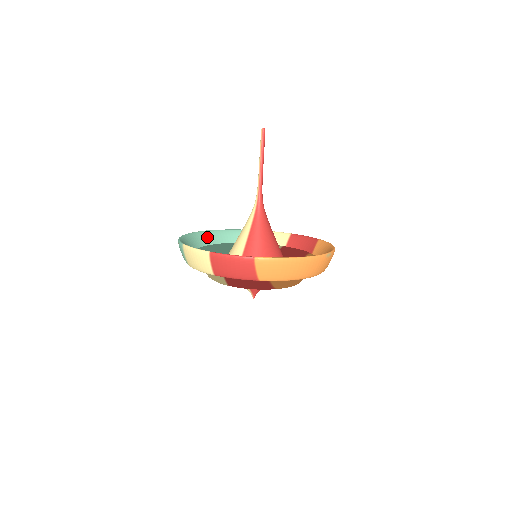
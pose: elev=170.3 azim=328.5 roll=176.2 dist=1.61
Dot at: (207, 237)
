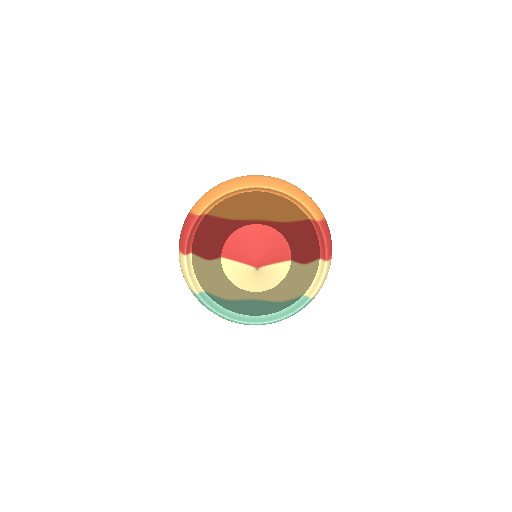
Dot at: occluded
